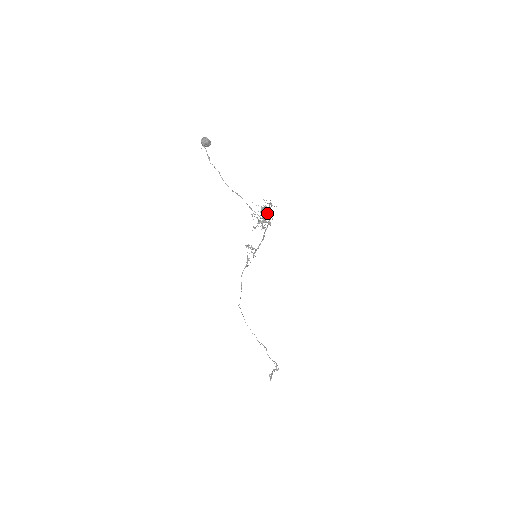
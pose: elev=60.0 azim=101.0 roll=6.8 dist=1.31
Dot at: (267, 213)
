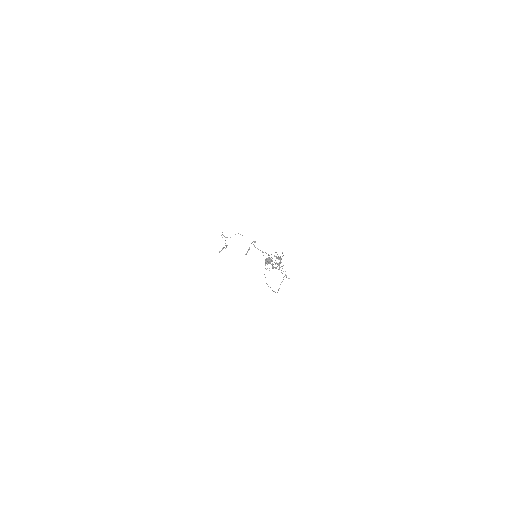
Dot at: (280, 263)
